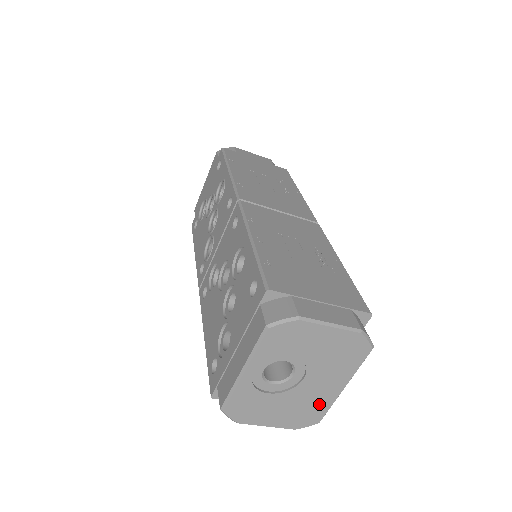
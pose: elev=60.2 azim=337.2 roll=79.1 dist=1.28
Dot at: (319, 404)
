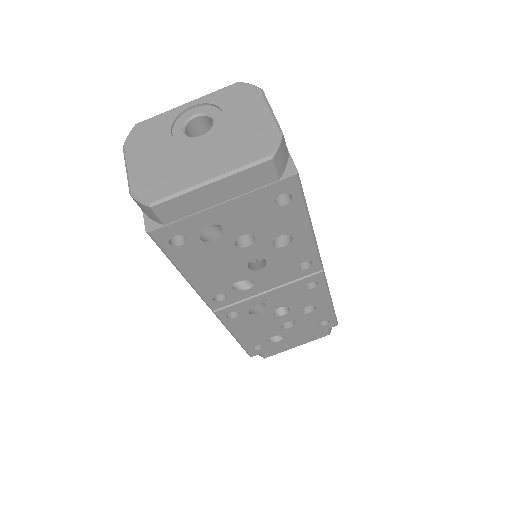
Dot at: (177, 180)
